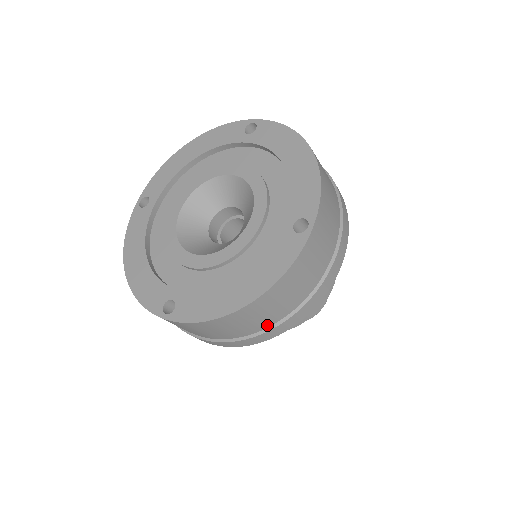
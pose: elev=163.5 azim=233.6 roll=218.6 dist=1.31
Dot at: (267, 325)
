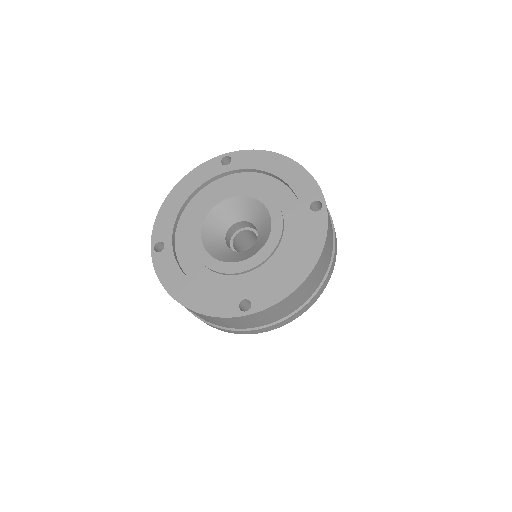
Dot at: (192, 312)
